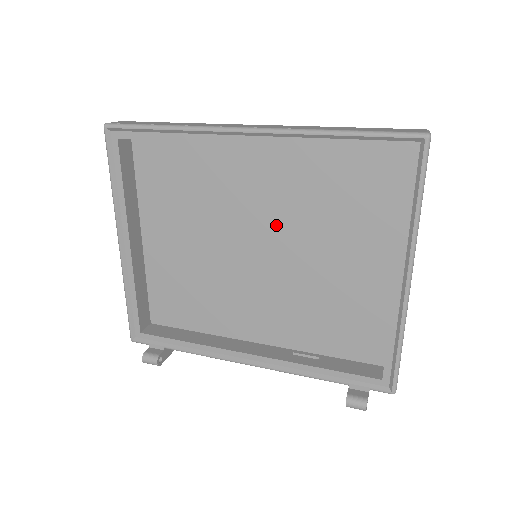
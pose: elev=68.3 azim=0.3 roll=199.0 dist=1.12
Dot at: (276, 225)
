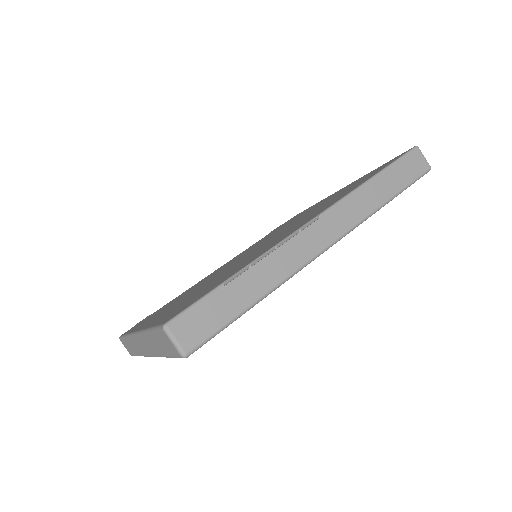
Dot at: occluded
